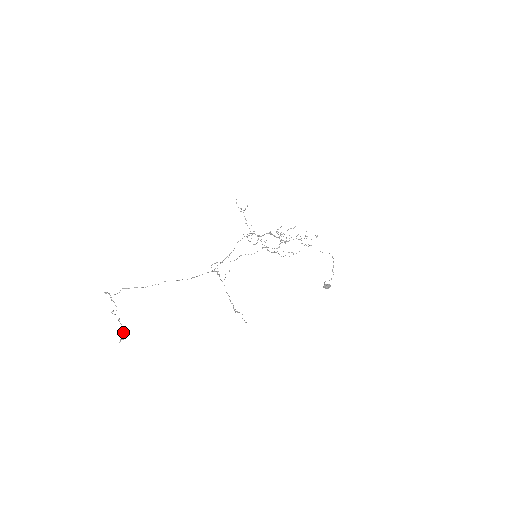
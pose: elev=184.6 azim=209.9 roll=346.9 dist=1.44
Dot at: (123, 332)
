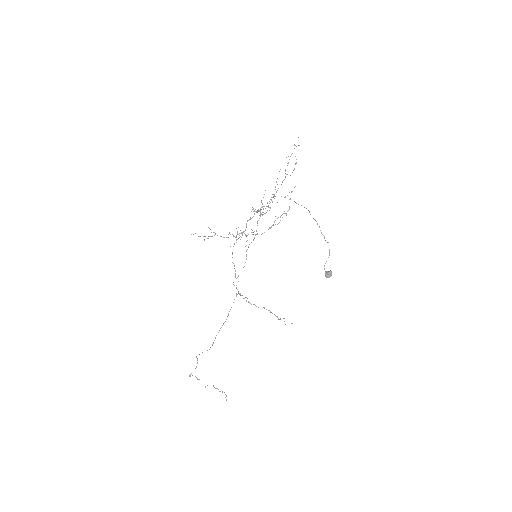
Dot at: occluded
